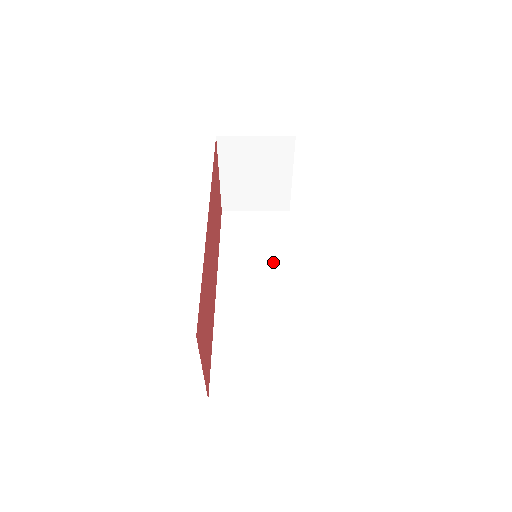
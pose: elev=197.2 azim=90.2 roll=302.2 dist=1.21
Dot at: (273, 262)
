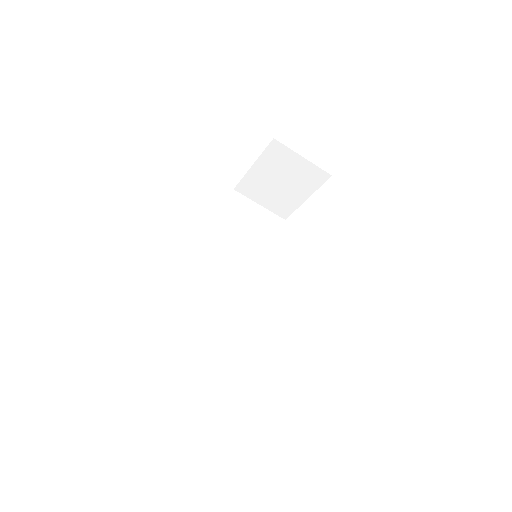
Dot at: (256, 259)
